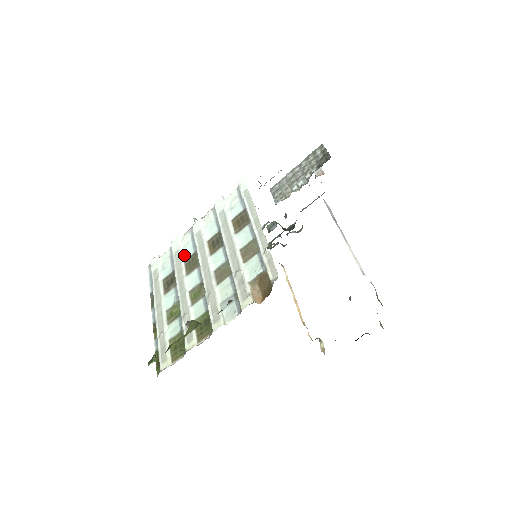
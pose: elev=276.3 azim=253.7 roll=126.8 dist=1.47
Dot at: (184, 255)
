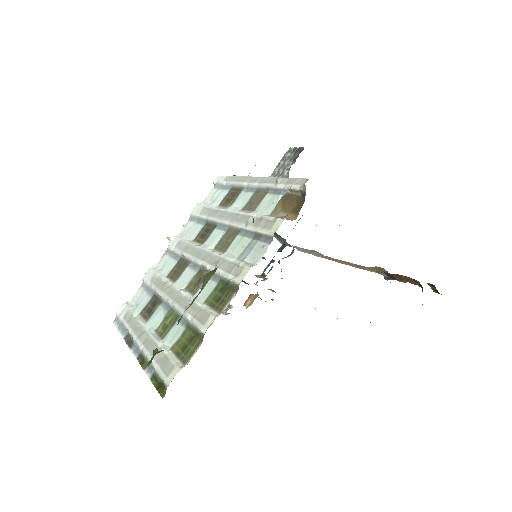
Dot at: (164, 273)
